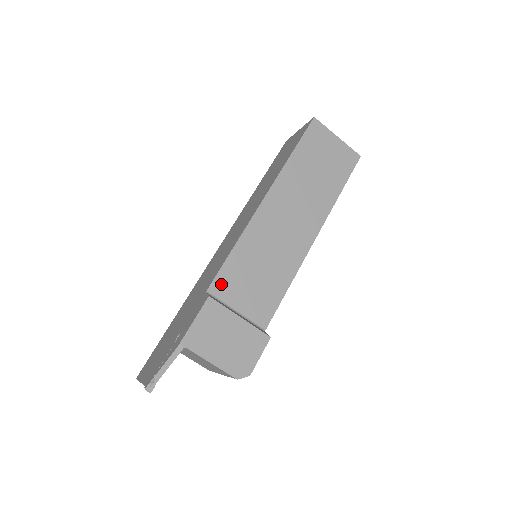
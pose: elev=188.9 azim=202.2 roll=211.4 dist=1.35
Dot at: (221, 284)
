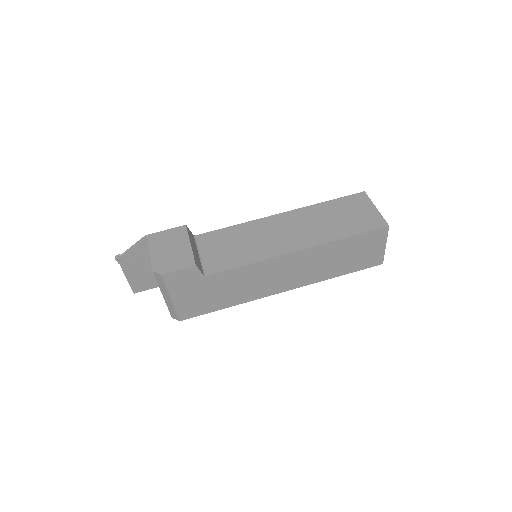
Dot at: (207, 237)
